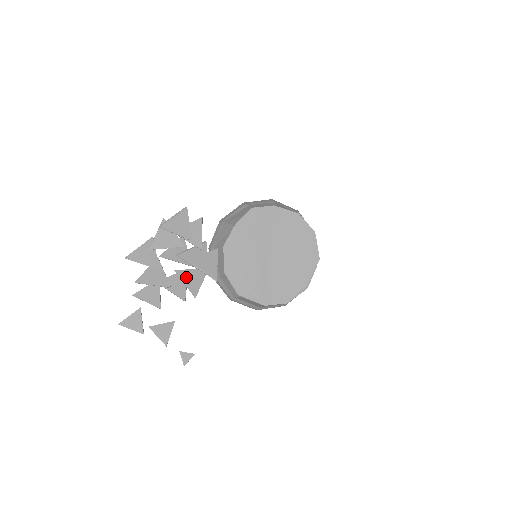
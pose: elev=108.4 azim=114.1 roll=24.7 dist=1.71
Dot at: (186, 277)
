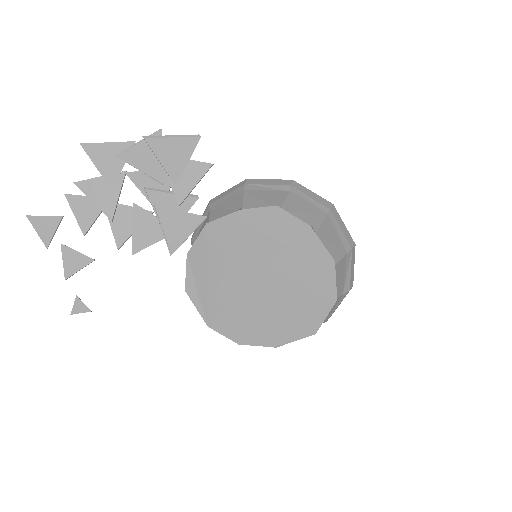
Dot at: (141, 221)
